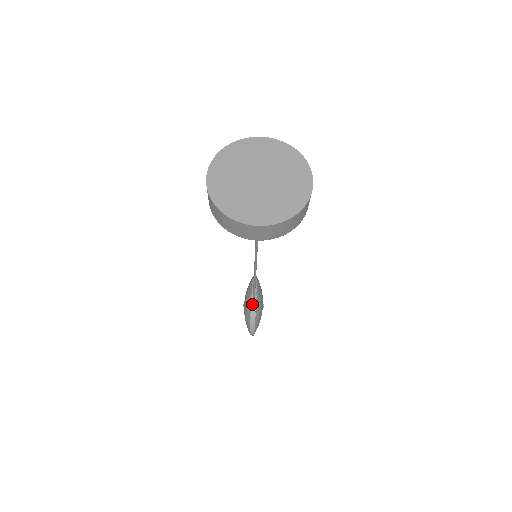
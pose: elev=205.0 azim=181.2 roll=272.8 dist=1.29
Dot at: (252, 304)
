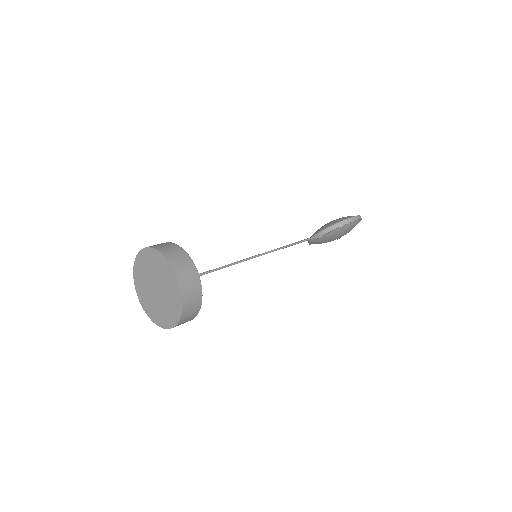
Dot at: occluded
